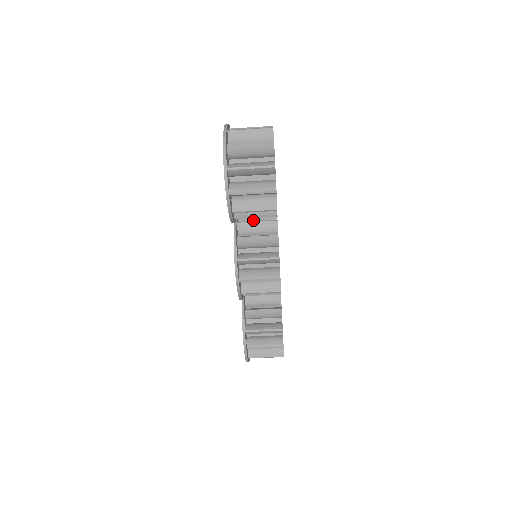
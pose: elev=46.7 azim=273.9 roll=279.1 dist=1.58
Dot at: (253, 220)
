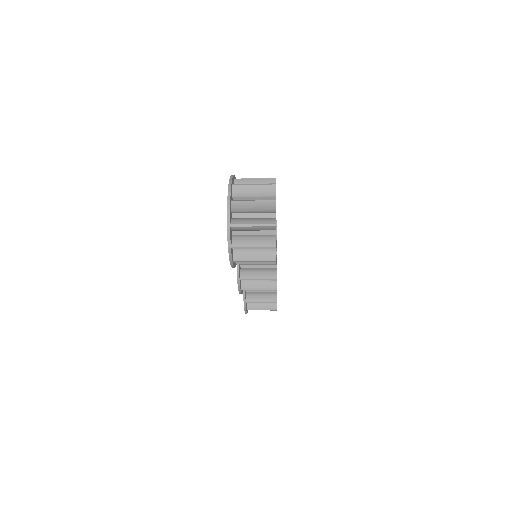
Dot at: occluded
